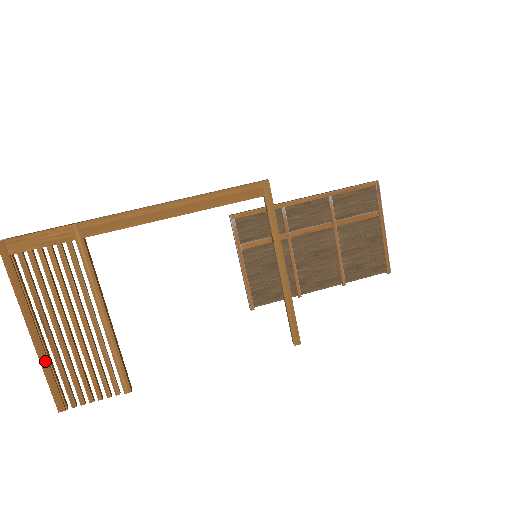
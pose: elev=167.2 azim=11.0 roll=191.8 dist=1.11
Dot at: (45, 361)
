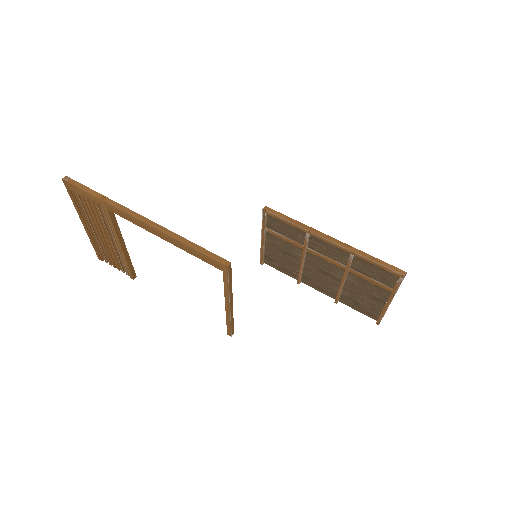
Dot at: (91, 239)
